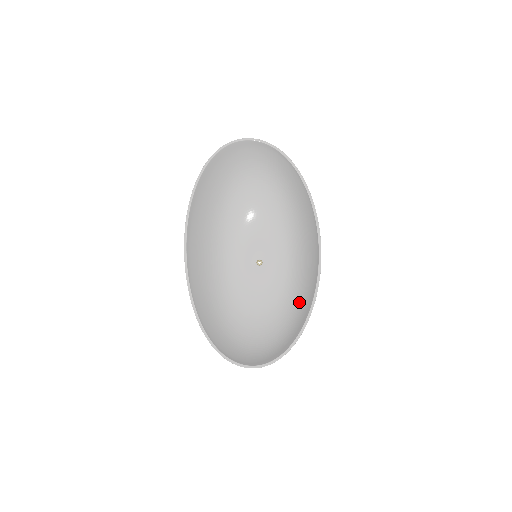
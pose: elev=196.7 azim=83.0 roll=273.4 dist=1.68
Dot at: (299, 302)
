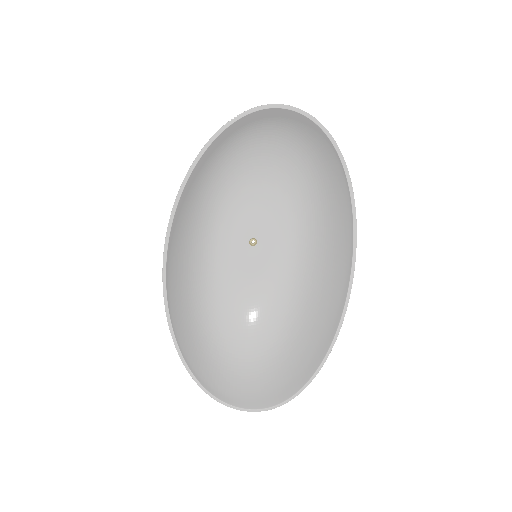
Dot at: (299, 311)
